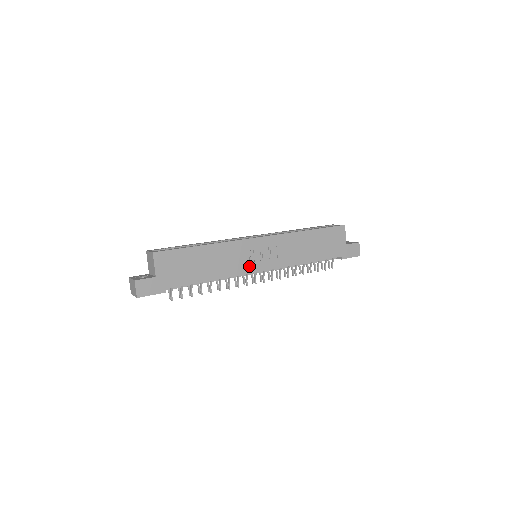
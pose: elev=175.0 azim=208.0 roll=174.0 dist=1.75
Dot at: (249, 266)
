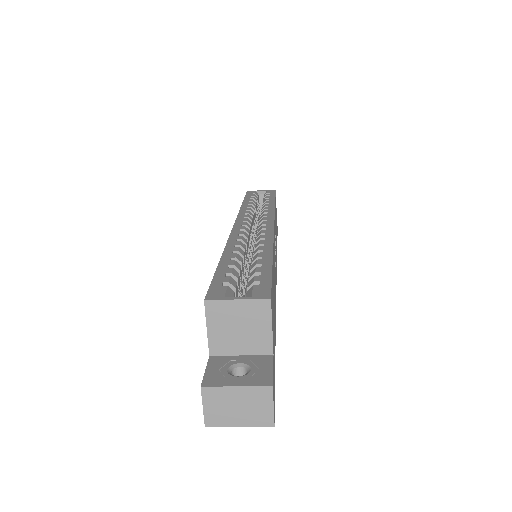
Dot at: occluded
